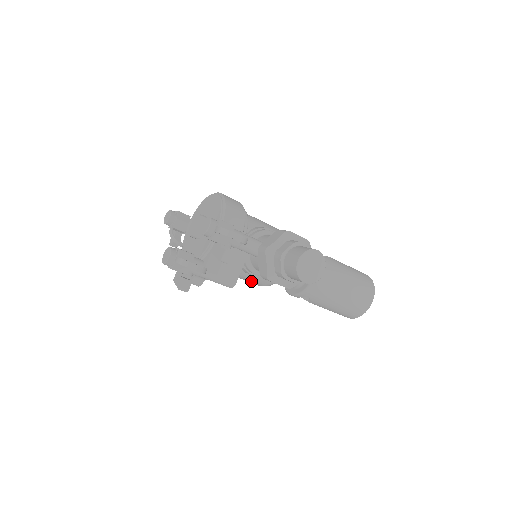
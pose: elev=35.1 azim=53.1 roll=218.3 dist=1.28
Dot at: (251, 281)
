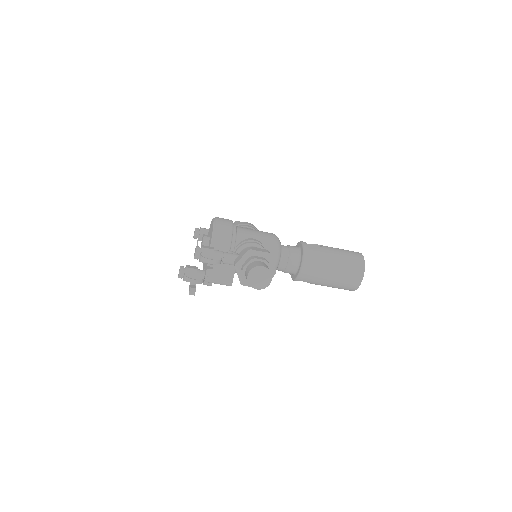
Dot at: occluded
